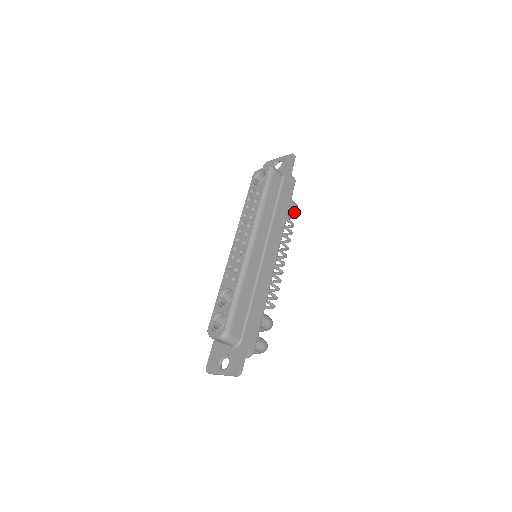
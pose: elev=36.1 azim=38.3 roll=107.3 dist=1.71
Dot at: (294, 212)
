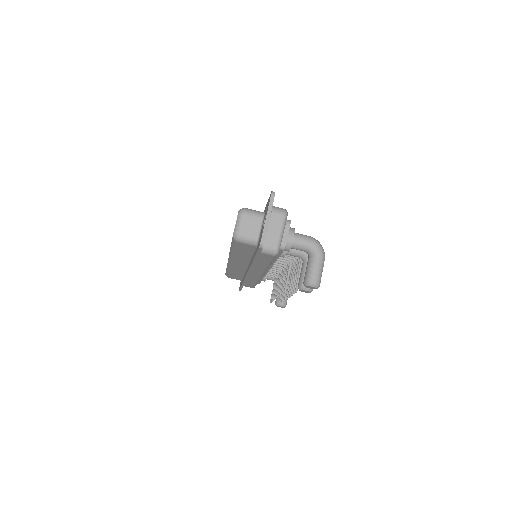
Dot at: occluded
